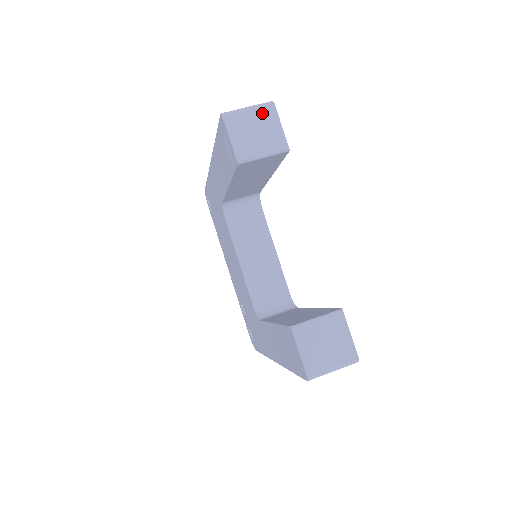
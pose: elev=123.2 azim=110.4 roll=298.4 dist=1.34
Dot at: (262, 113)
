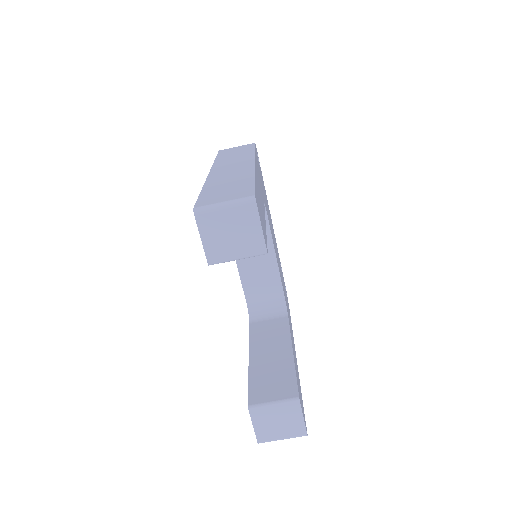
Dot at: (240, 213)
